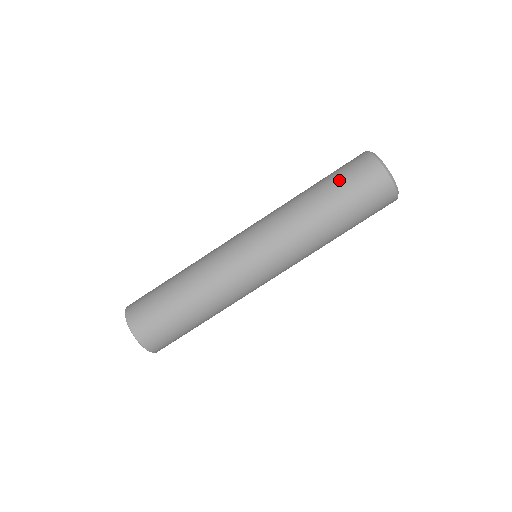
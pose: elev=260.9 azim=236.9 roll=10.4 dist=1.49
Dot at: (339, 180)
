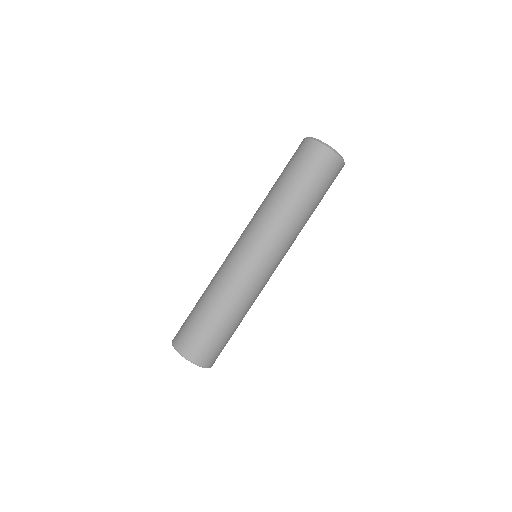
Dot at: (304, 175)
